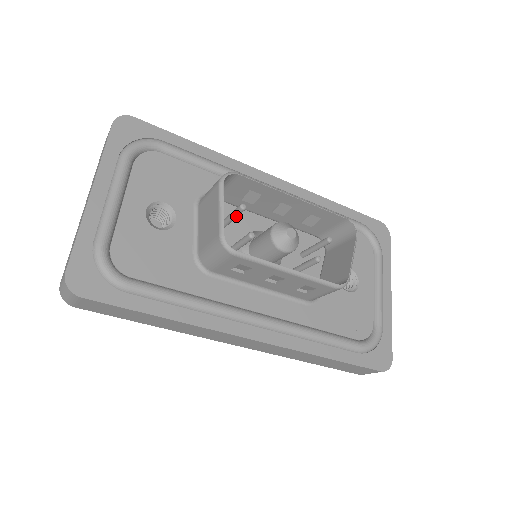
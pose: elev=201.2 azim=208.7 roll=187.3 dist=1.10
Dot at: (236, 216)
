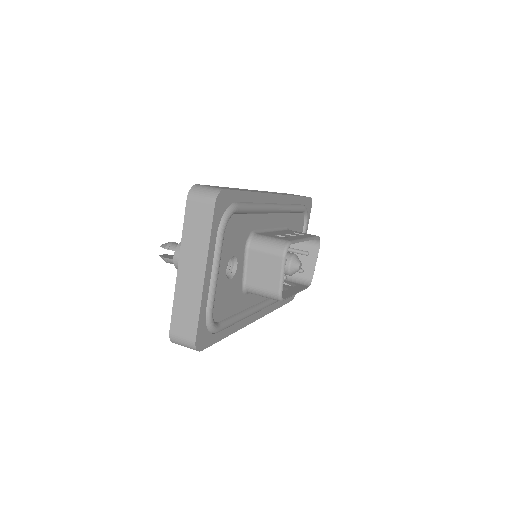
Dot at: occluded
